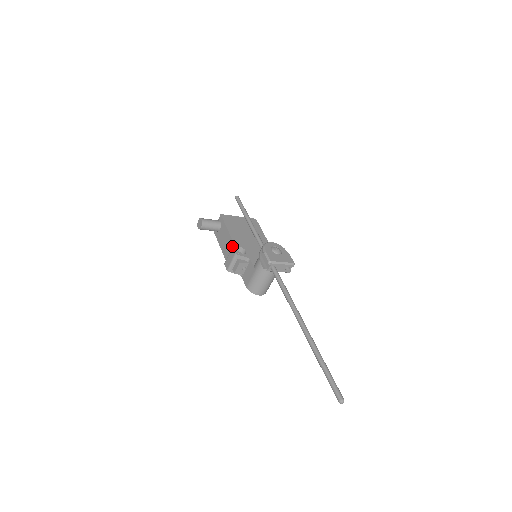
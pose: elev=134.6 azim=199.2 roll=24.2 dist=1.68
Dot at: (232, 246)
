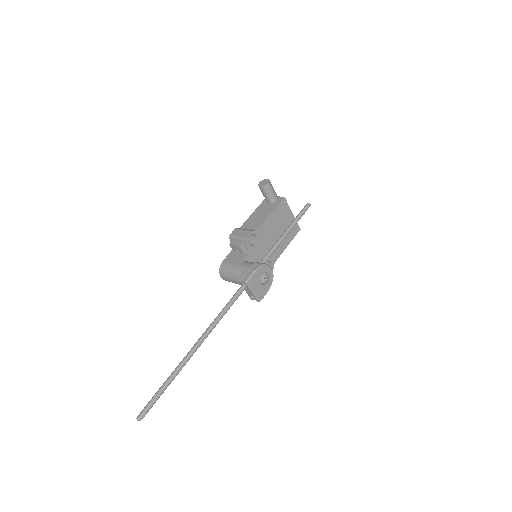
Dot at: (254, 229)
